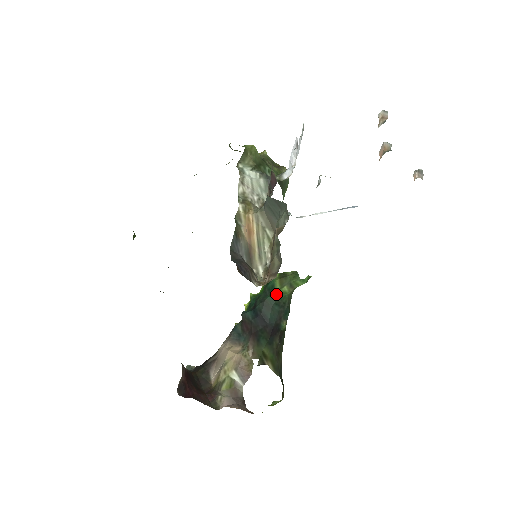
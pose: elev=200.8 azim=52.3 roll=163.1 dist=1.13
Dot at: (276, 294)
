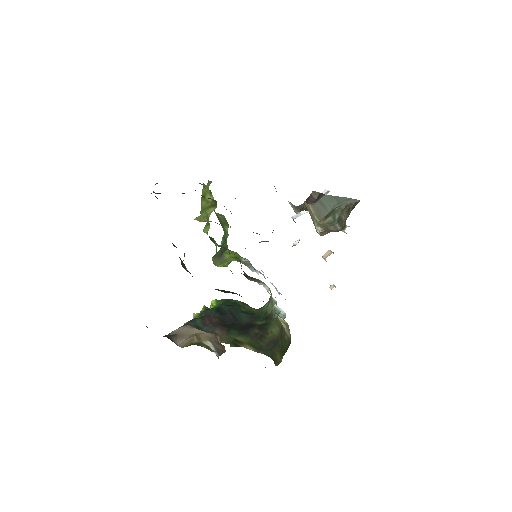
Dot at: (242, 306)
